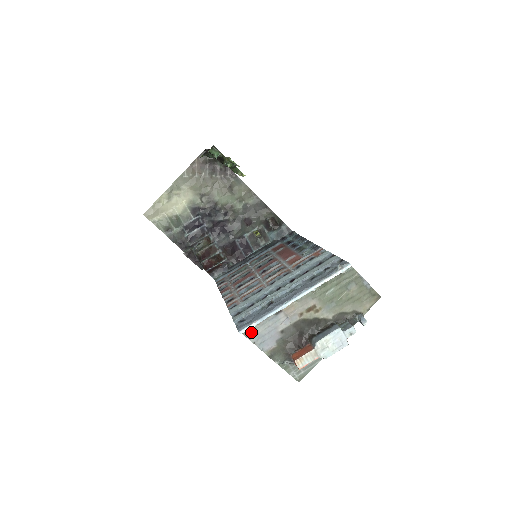
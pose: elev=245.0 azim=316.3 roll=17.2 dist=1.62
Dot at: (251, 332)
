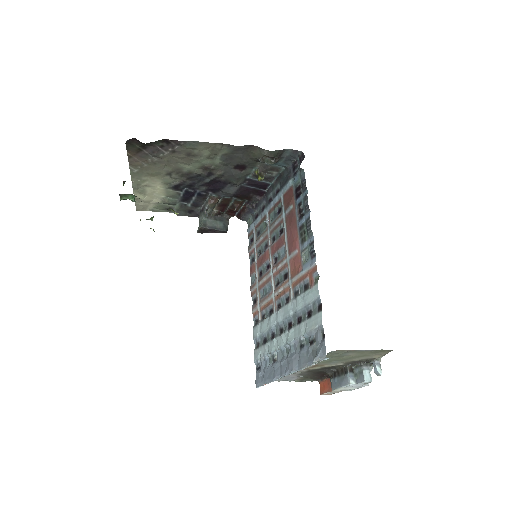
Dot at: occluded
